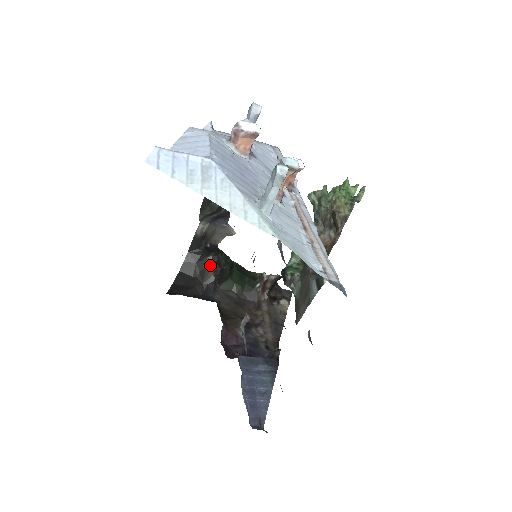
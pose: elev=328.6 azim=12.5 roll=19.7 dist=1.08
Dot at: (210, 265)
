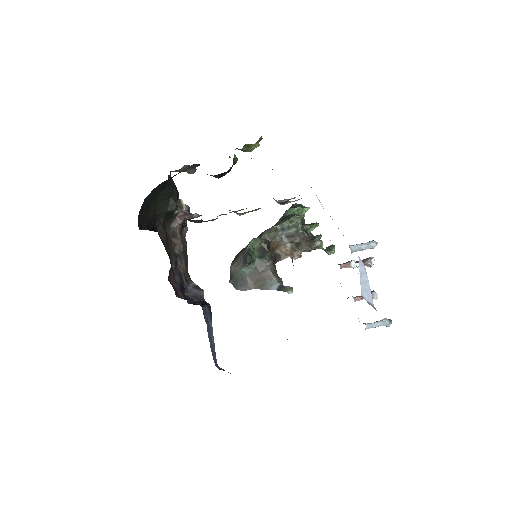
Dot at: (169, 200)
